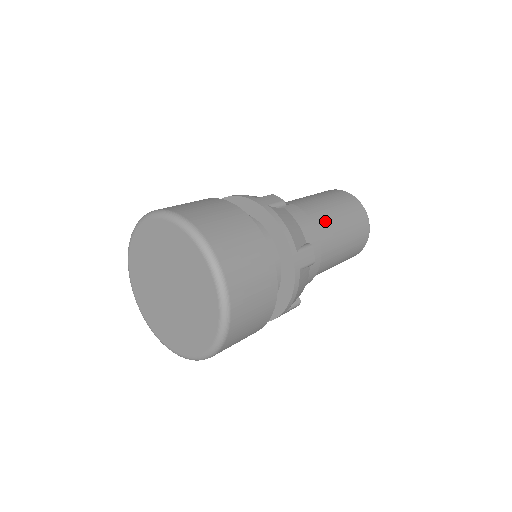
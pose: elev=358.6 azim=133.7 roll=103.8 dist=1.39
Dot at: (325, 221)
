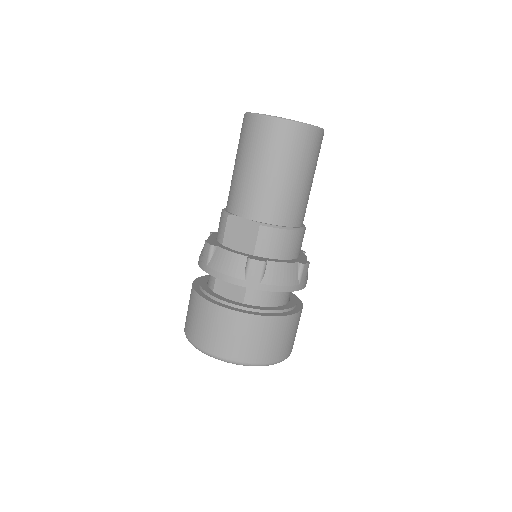
Dot at: (292, 205)
